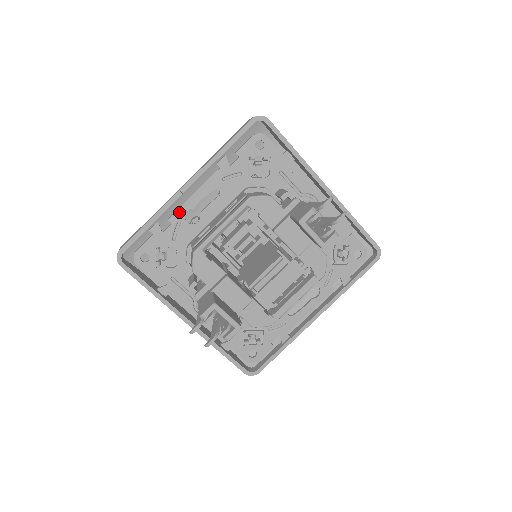
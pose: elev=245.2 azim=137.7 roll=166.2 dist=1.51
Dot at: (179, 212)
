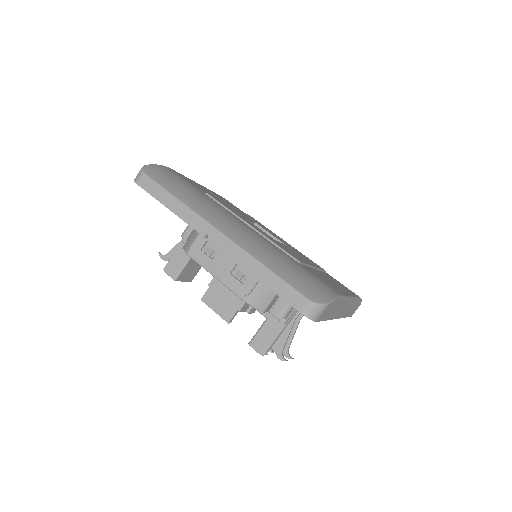
Dot at: occluded
